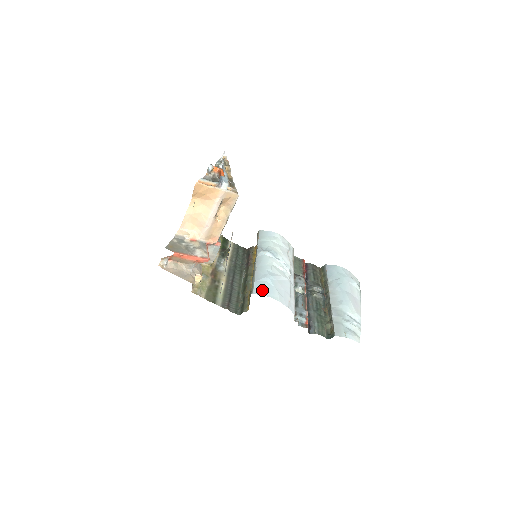
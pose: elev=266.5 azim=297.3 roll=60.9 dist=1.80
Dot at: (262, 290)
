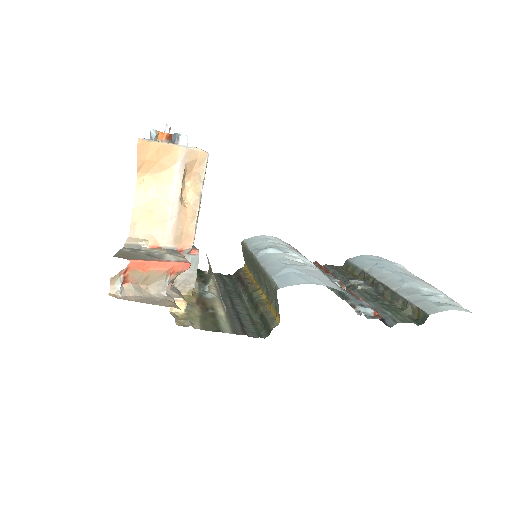
Dot at: (291, 280)
